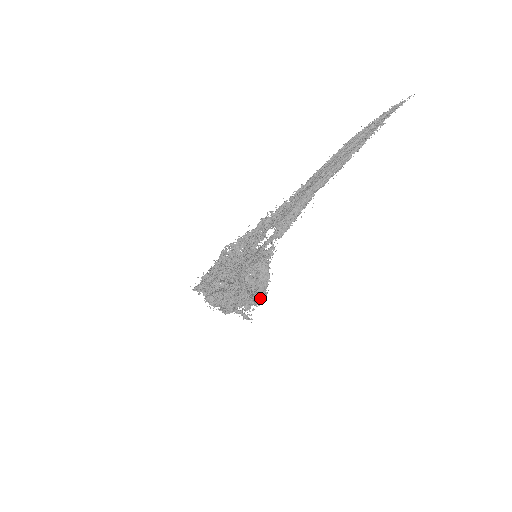
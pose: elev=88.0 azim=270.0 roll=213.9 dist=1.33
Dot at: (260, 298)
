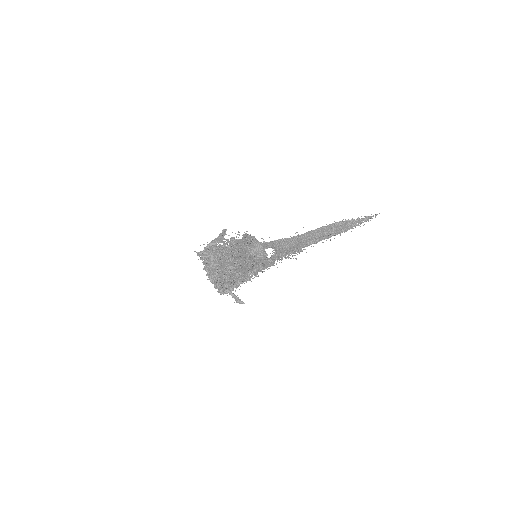
Dot at: (257, 261)
